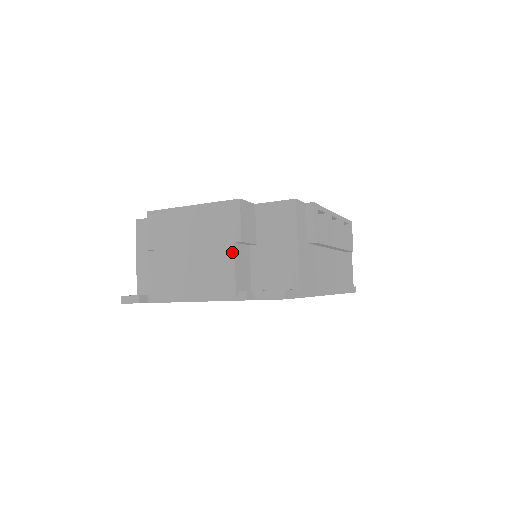
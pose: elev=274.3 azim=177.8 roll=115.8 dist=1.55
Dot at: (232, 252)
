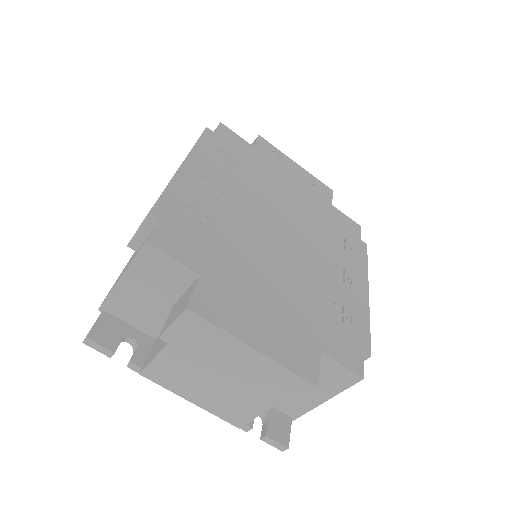
Dot at: (266, 408)
